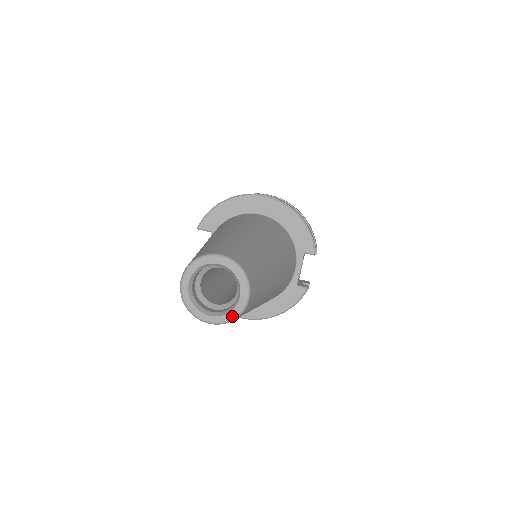
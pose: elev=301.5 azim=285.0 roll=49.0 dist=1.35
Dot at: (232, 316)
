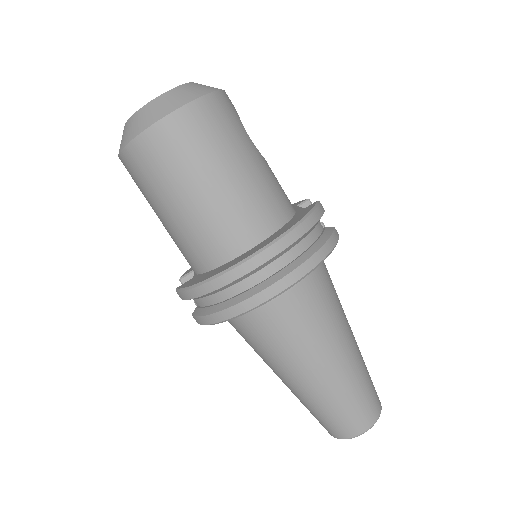
Dot at: occluded
